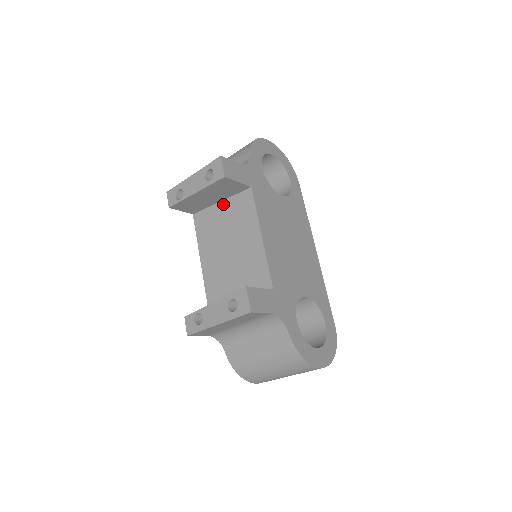
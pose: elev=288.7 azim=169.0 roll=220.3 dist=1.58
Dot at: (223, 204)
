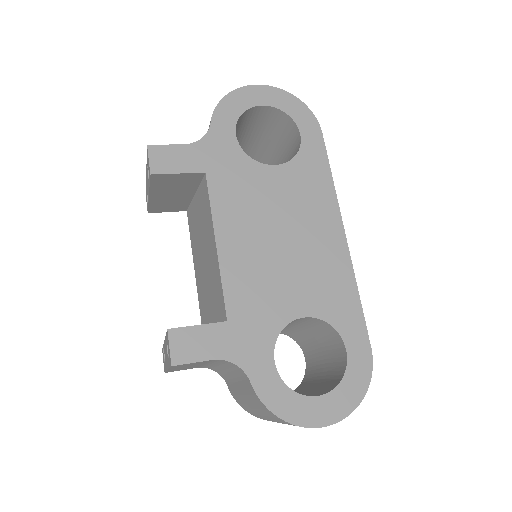
Dot at: (196, 198)
